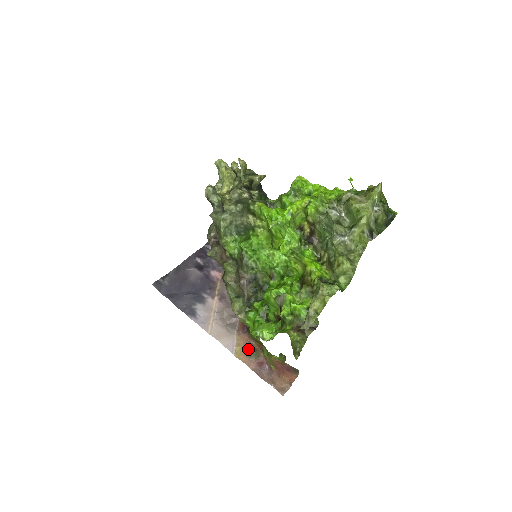
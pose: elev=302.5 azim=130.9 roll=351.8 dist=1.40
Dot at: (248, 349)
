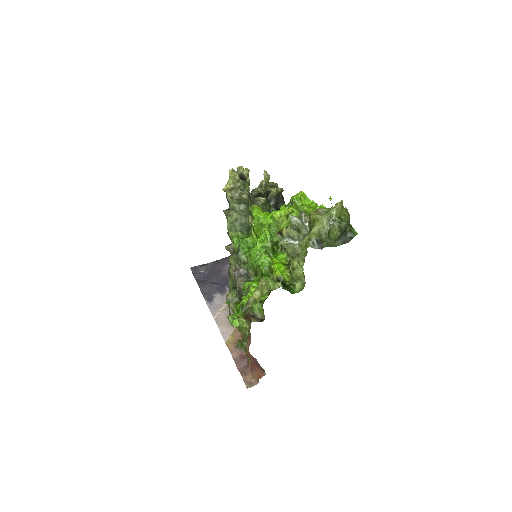
Dot at: occluded
